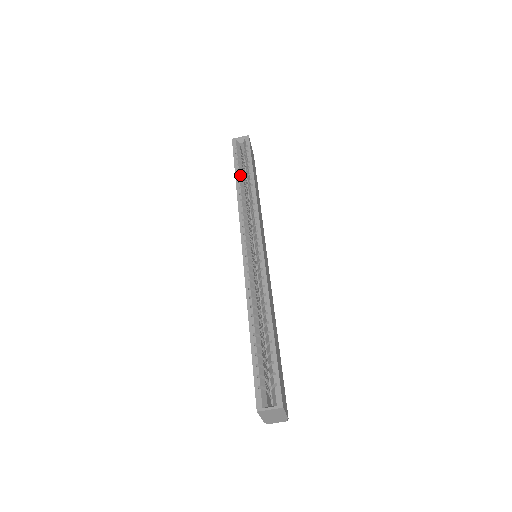
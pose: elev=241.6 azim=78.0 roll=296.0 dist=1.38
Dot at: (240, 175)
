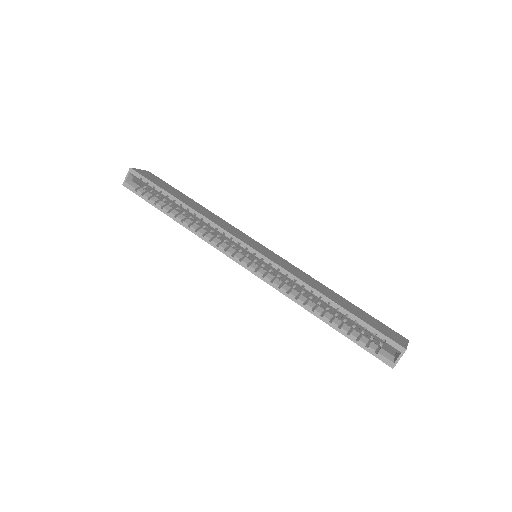
Dot at: (168, 210)
